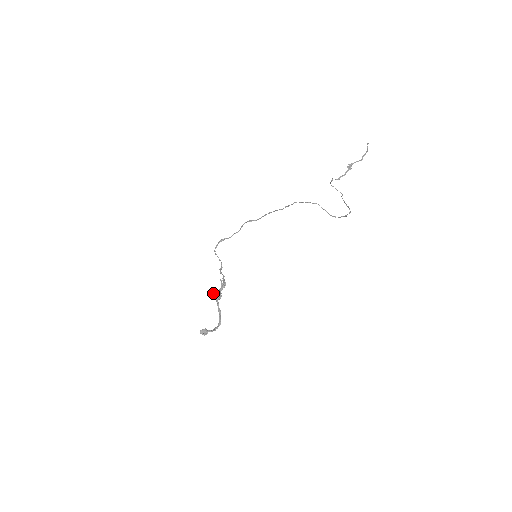
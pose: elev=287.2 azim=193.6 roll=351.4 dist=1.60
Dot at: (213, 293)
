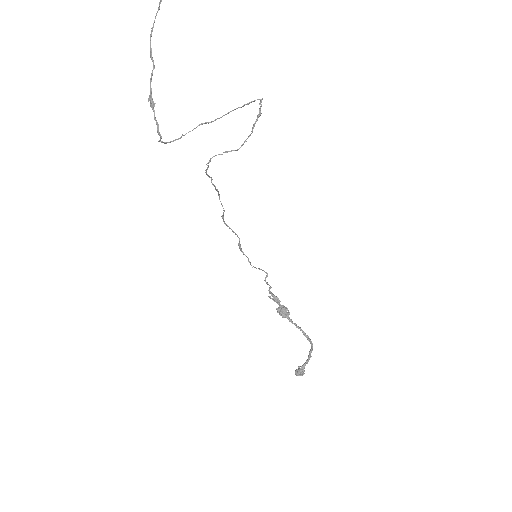
Dot at: (279, 313)
